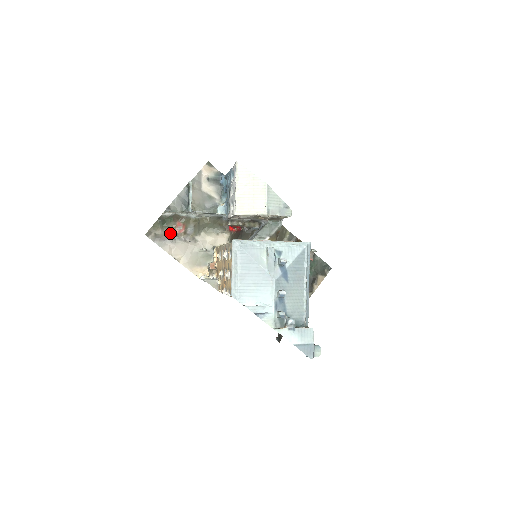
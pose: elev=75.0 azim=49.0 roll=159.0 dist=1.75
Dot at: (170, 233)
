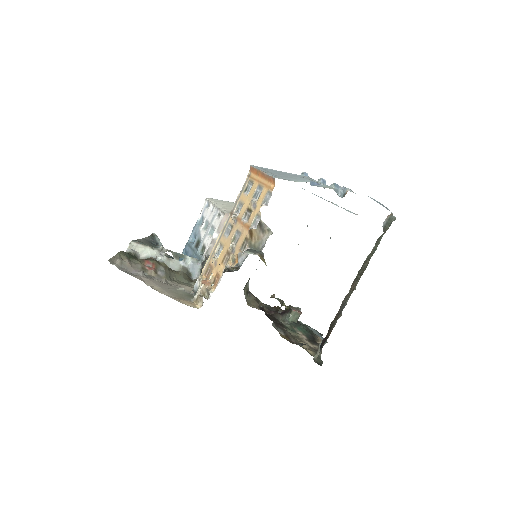
Dot at: (138, 267)
